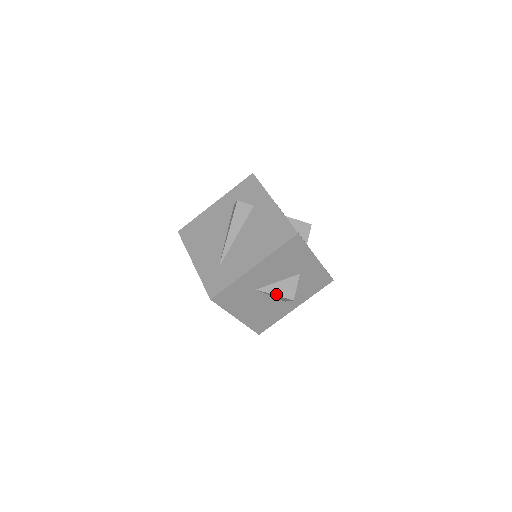
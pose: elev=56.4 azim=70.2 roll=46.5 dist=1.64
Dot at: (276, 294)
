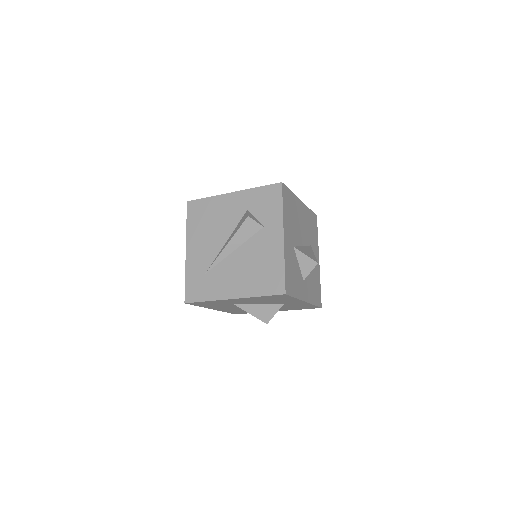
Dot at: (252, 314)
